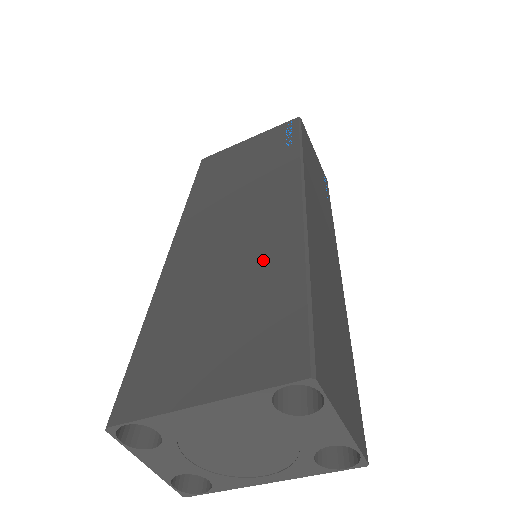
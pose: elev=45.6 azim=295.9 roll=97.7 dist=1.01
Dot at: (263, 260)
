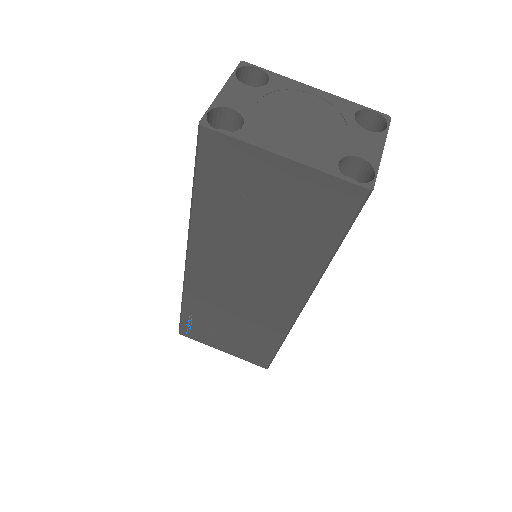
Dot at: occluded
